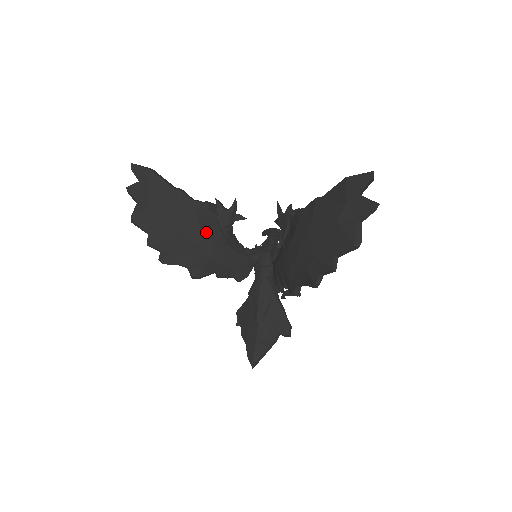
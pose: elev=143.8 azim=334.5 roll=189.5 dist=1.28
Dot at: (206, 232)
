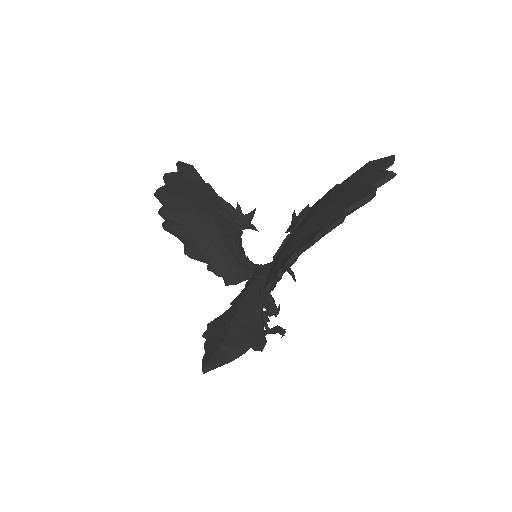
Dot at: (218, 220)
